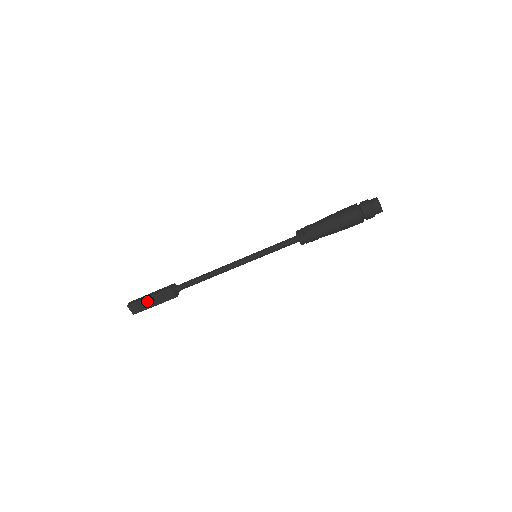
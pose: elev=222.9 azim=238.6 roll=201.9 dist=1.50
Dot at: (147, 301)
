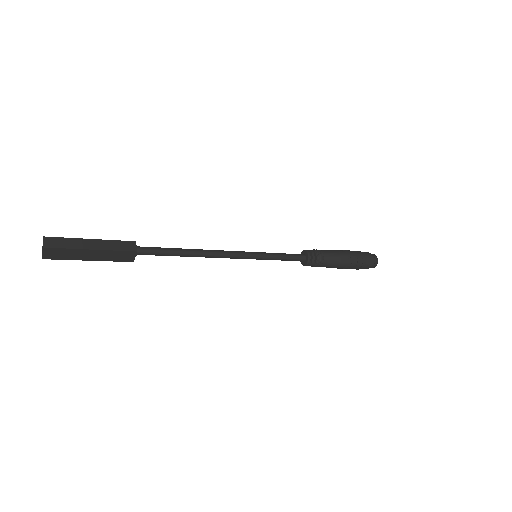
Dot at: (84, 253)
